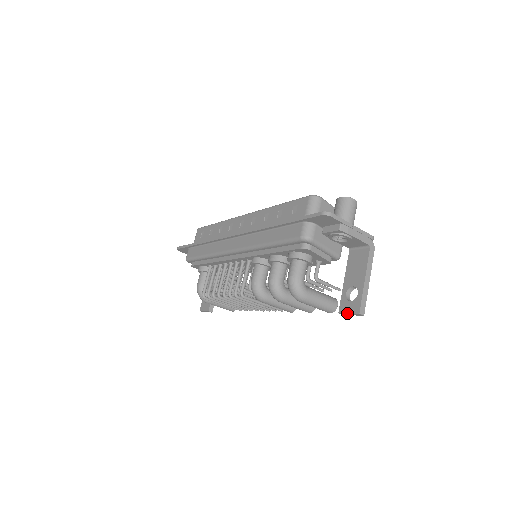
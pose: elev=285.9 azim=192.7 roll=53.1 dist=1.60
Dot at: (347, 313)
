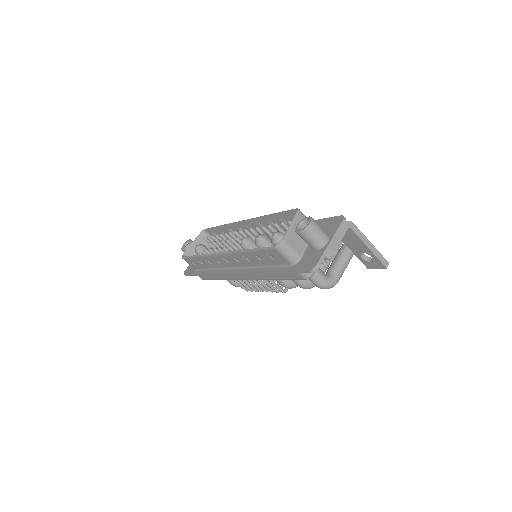
Dot at: occluded
